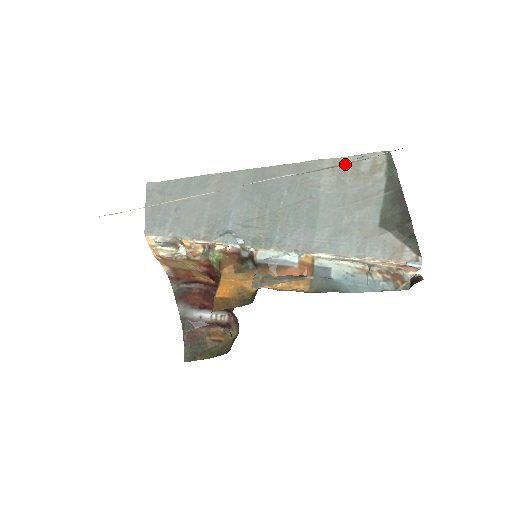
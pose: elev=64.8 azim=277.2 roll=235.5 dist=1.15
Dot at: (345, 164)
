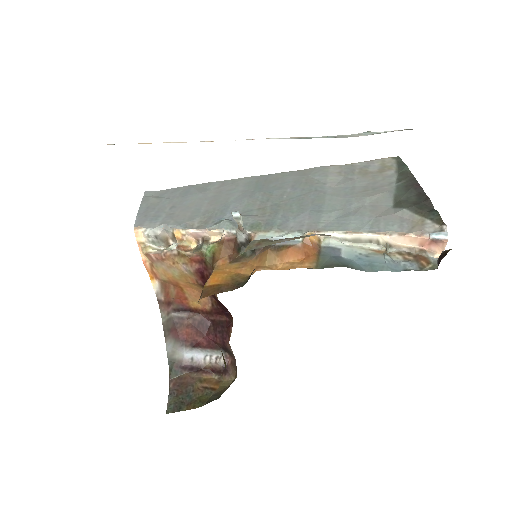
Dot at: (349, 136)
